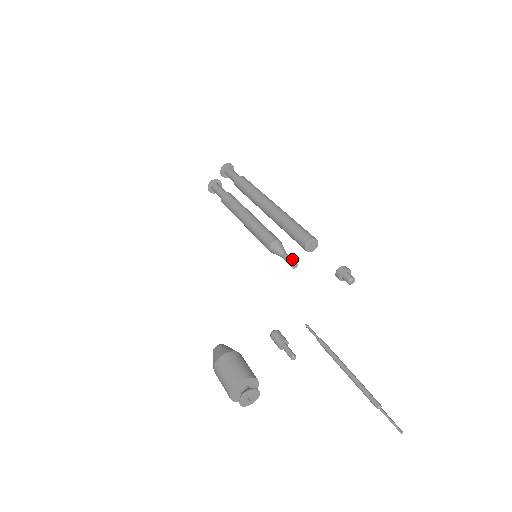
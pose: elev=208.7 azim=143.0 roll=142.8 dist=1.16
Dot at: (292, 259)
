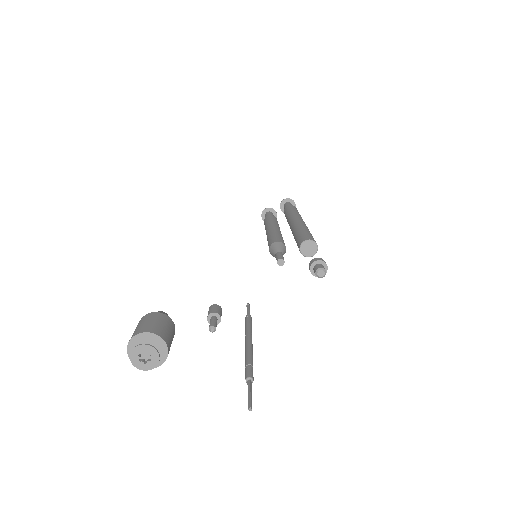
Dot at: (282, 256)
